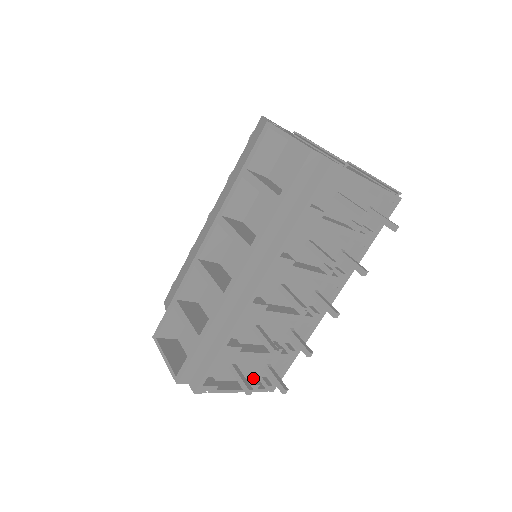
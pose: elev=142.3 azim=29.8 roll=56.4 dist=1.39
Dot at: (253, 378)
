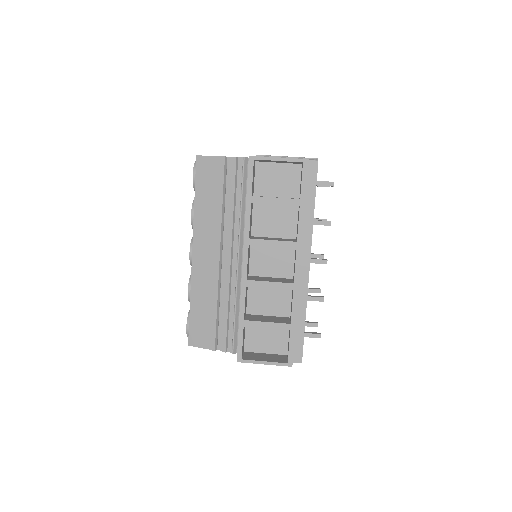
Dot at: occluded
